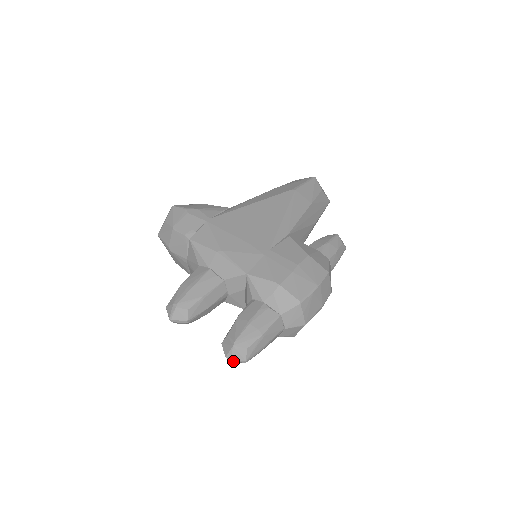
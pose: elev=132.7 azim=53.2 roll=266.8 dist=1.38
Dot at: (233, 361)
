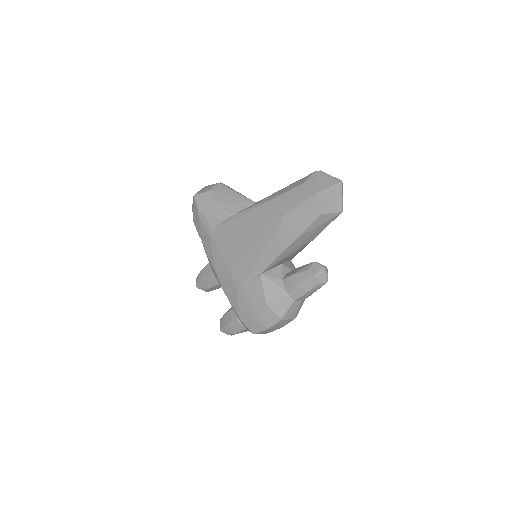
Dot at: occluded
